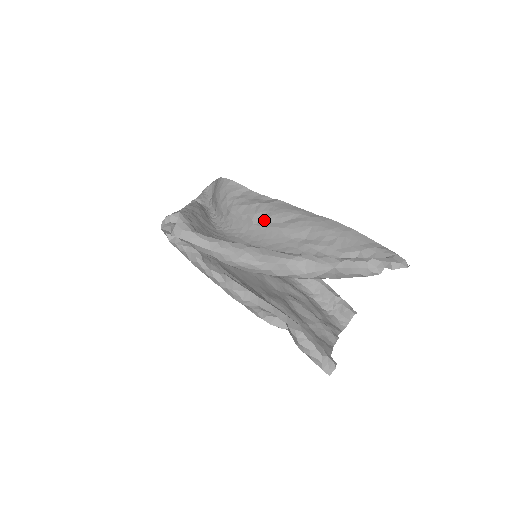
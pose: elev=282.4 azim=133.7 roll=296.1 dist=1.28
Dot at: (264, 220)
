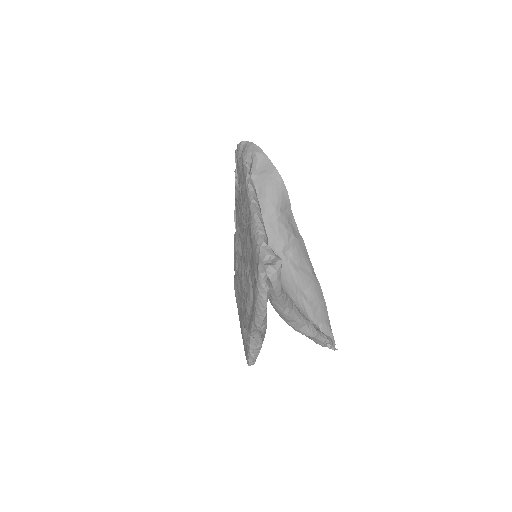
Dot at: (290, 254)
